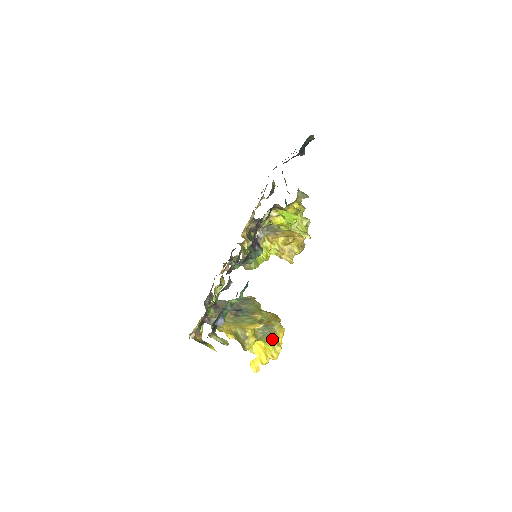
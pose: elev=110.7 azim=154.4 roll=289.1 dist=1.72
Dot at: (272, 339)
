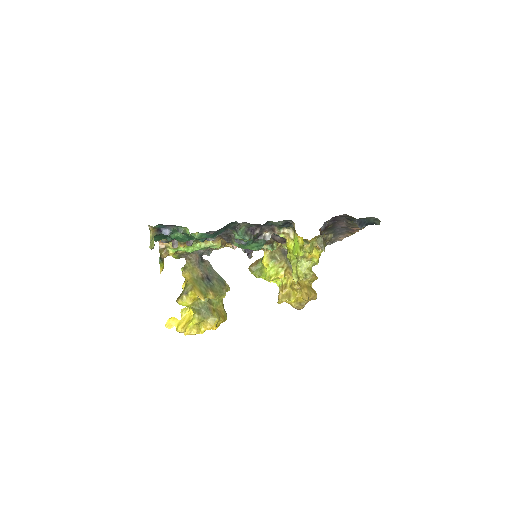
Dot at: (199, 319)
